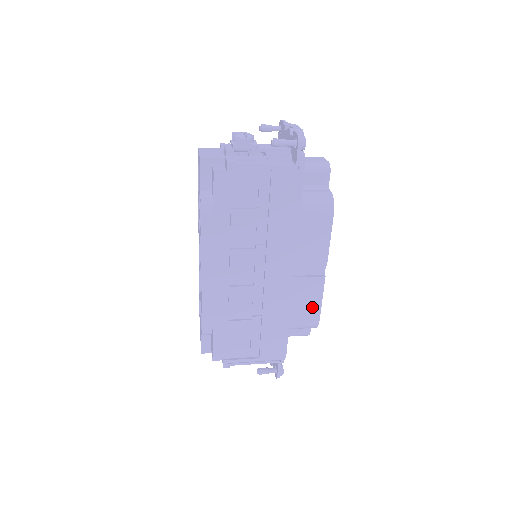
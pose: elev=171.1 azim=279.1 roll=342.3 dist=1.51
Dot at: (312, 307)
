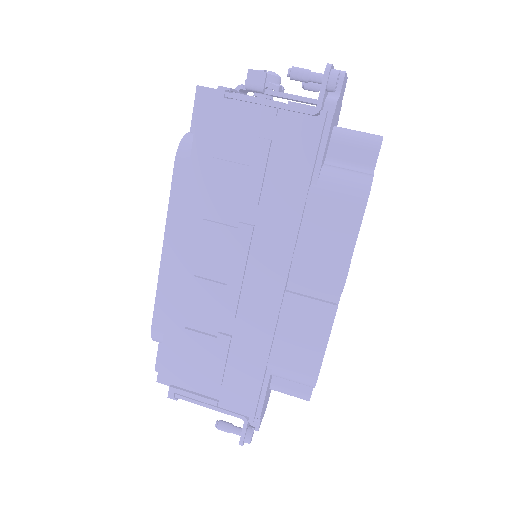
Dot at: (310, 350)
